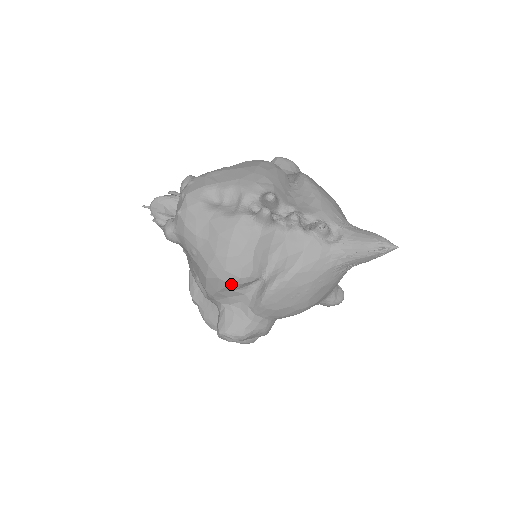
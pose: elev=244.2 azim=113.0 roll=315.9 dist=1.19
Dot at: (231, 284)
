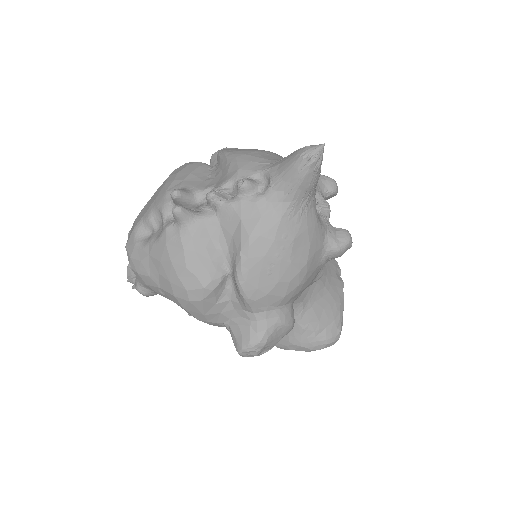
Dot at: (203, 299)
